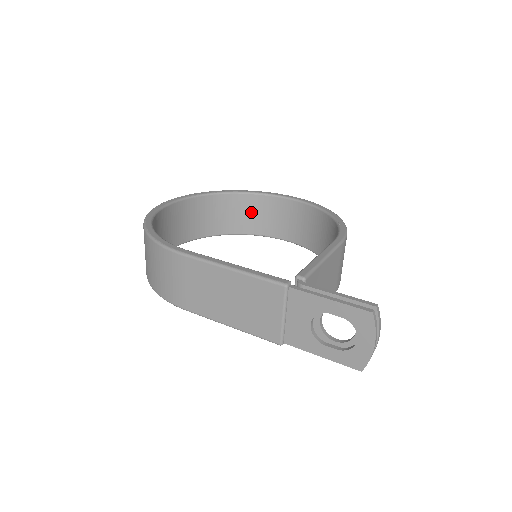
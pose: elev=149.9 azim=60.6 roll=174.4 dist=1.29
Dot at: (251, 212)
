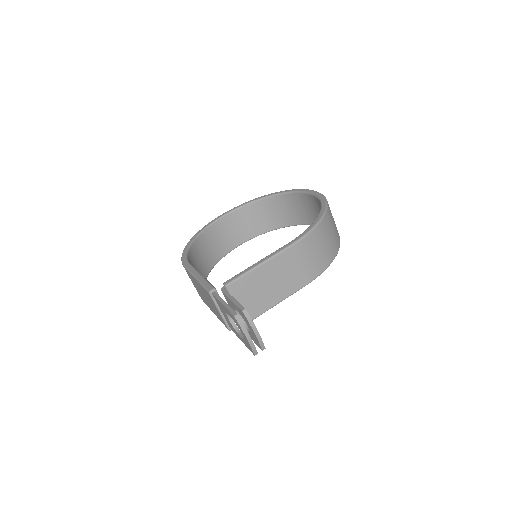
Dot at: (295, 207)
